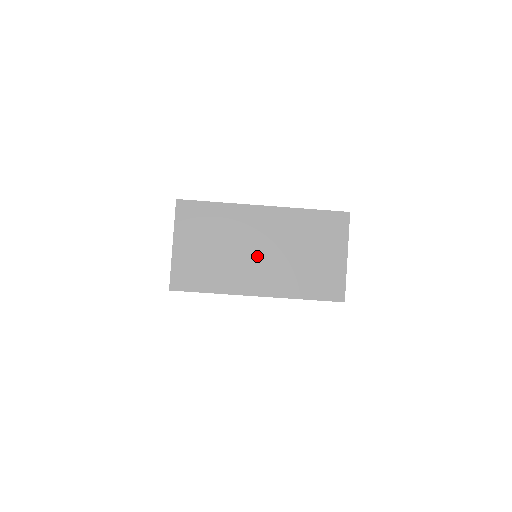
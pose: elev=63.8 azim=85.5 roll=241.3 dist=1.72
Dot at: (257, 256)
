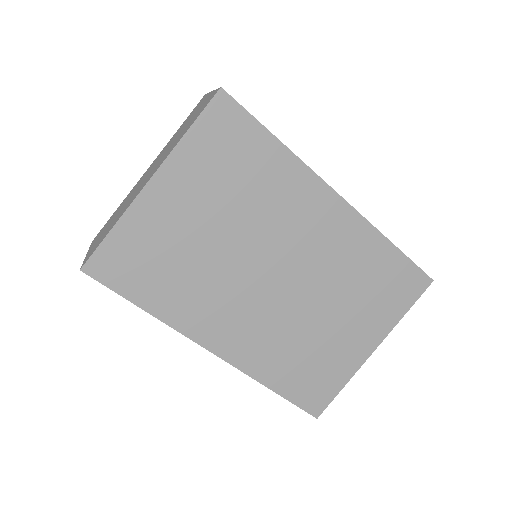
Dot at: occluded
